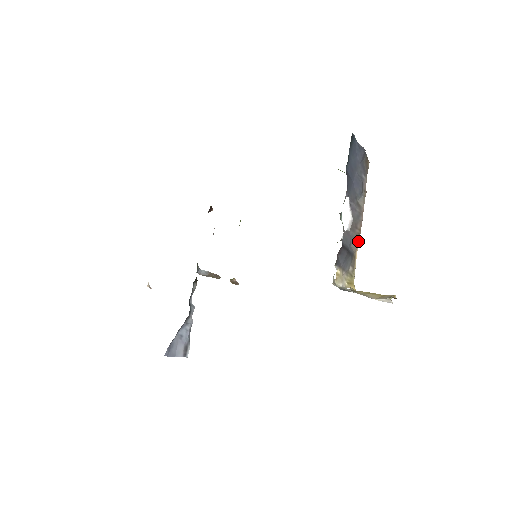
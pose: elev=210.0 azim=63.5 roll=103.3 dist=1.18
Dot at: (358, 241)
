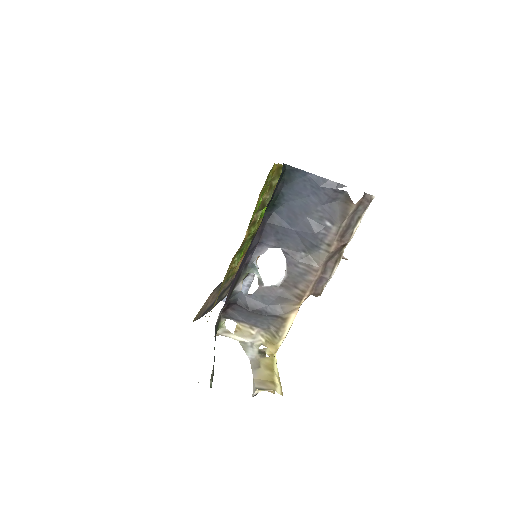
Dot at: (297, 303)
